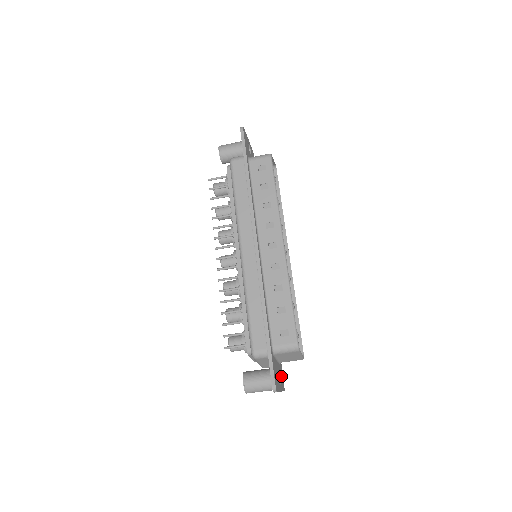
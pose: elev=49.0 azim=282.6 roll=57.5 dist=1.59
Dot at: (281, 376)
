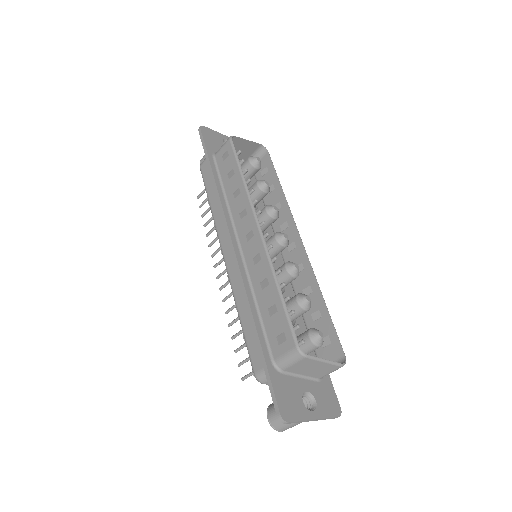
Dot at: (325, 397)
